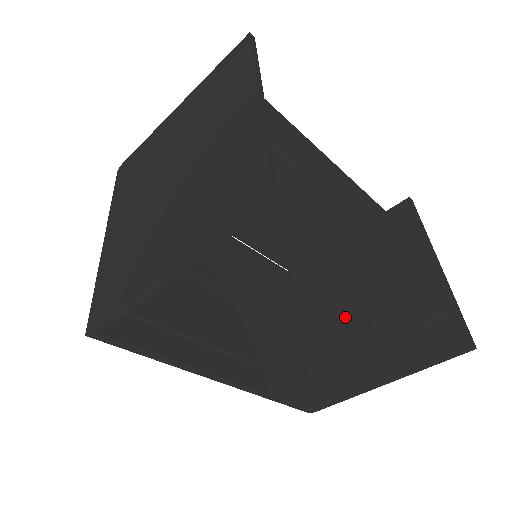
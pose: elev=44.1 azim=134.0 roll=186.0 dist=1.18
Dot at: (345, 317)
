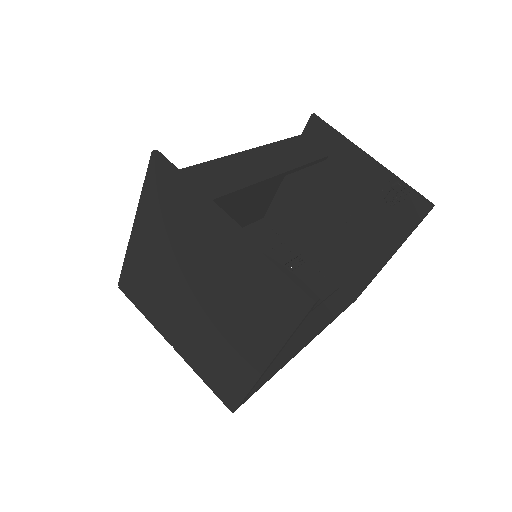
Dot at: (331, 230)
